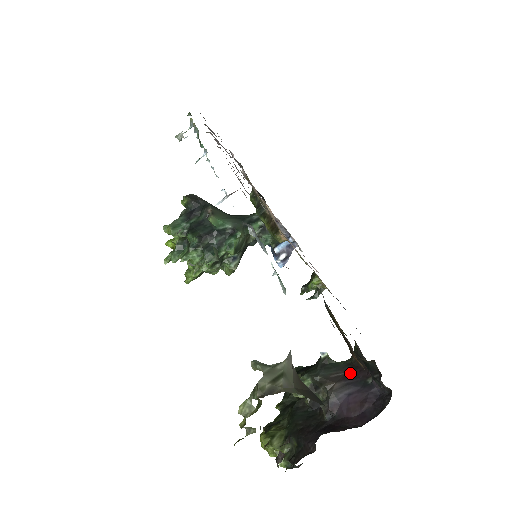
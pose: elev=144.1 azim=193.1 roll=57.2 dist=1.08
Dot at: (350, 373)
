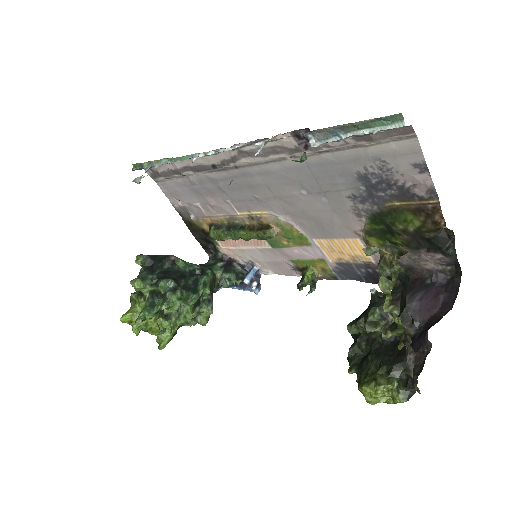
Dot at: occluded
